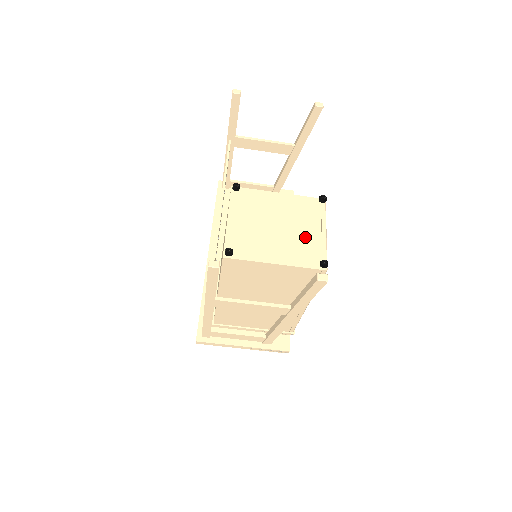
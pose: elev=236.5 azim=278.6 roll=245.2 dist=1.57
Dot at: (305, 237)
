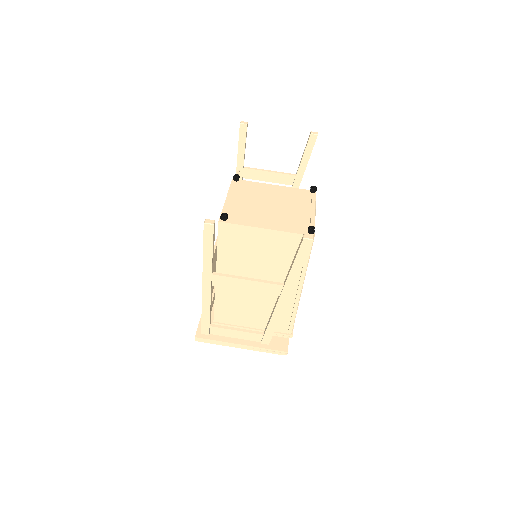
Dot at: (295, 213)
